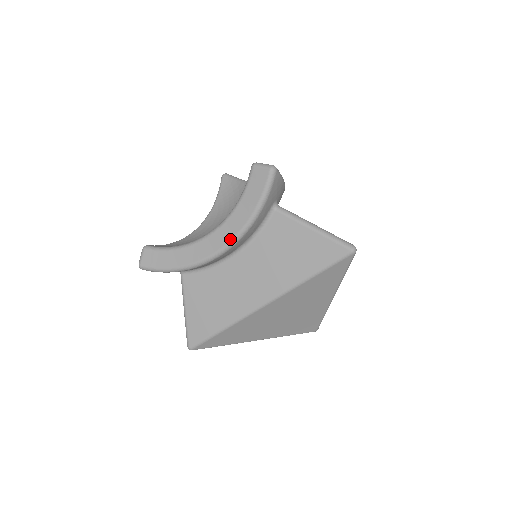
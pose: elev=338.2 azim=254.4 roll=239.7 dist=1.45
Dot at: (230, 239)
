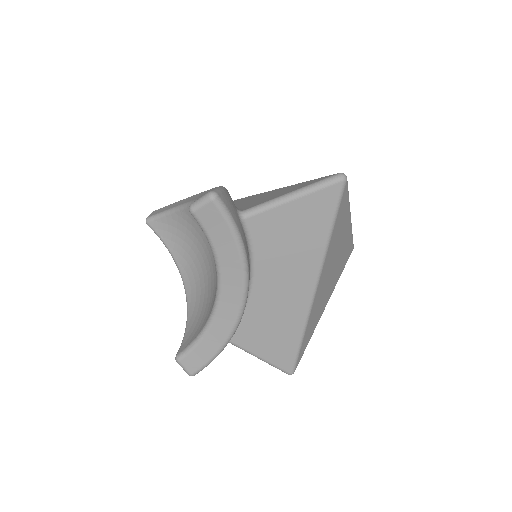
Dot at: (241, 284)
